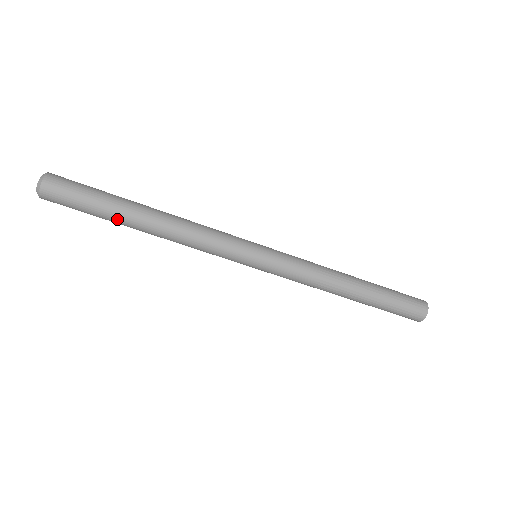
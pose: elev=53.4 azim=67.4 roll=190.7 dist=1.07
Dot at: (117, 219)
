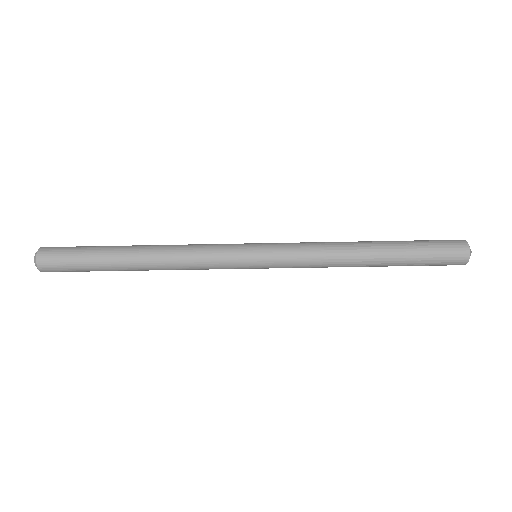
Dot at: (111, 267)
